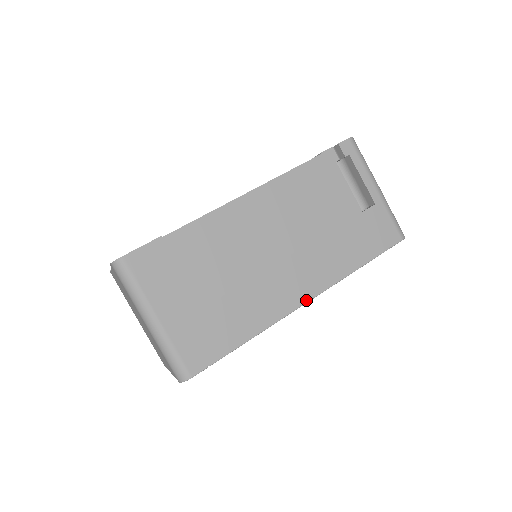
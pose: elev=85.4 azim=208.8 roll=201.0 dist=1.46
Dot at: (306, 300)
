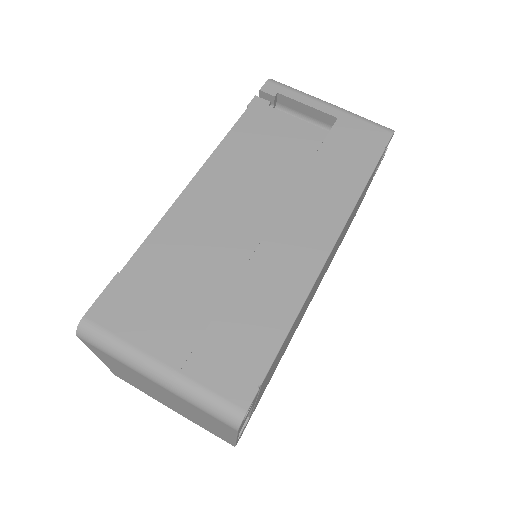
Dot at: (329, 247)
